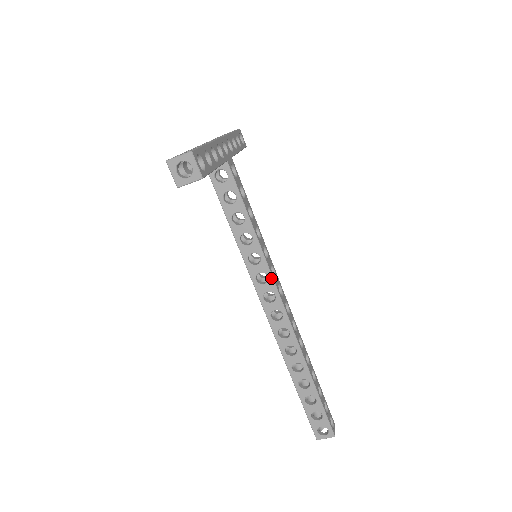
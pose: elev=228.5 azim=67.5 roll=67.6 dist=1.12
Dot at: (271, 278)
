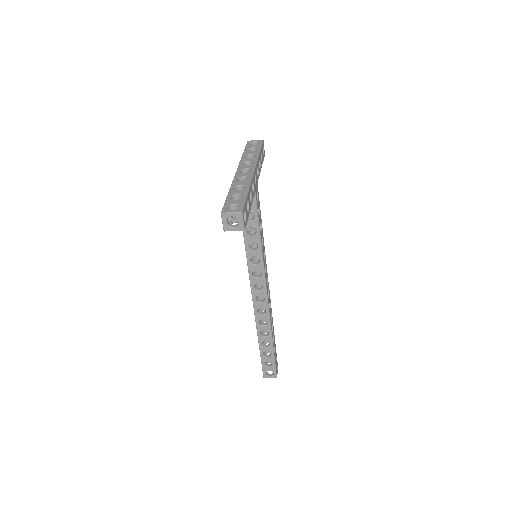
Dot at: (264, 275)
